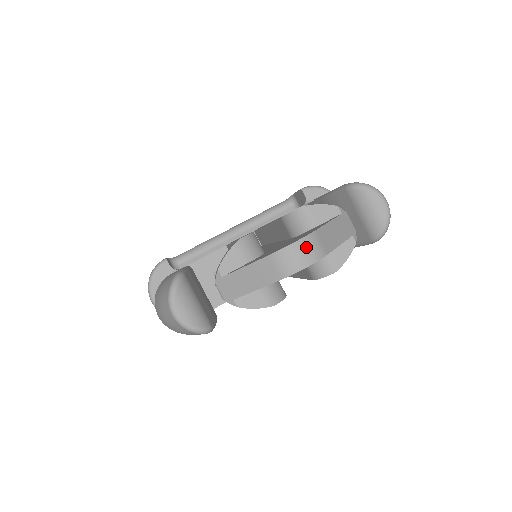
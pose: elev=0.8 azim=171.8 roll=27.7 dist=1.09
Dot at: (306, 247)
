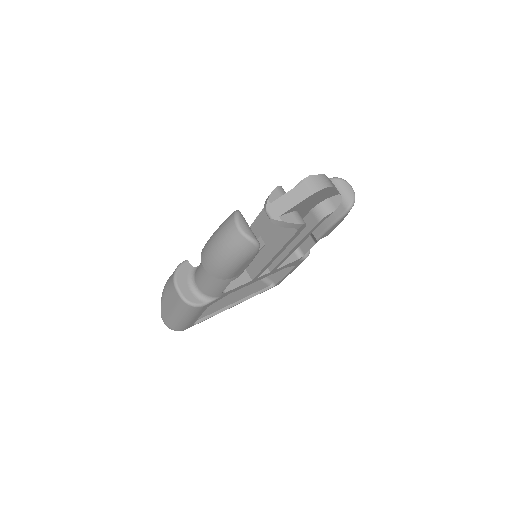
Dot at: (323, 178)
